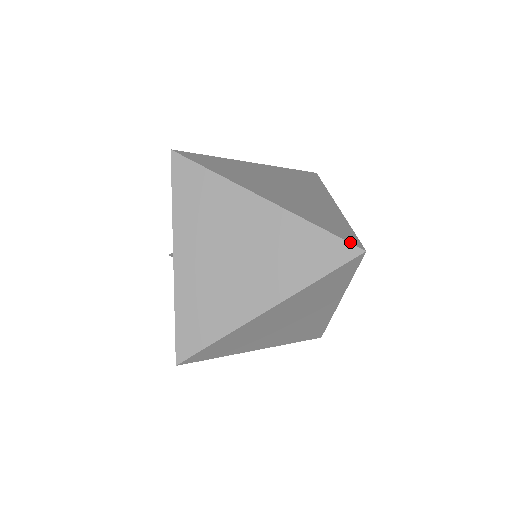
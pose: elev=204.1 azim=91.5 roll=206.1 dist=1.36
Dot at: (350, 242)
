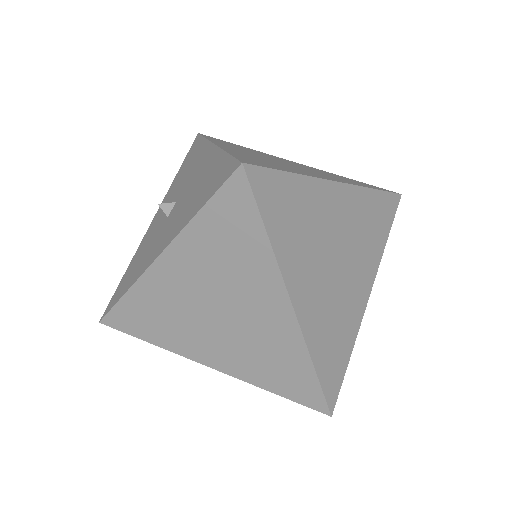
Dot at: occluded
